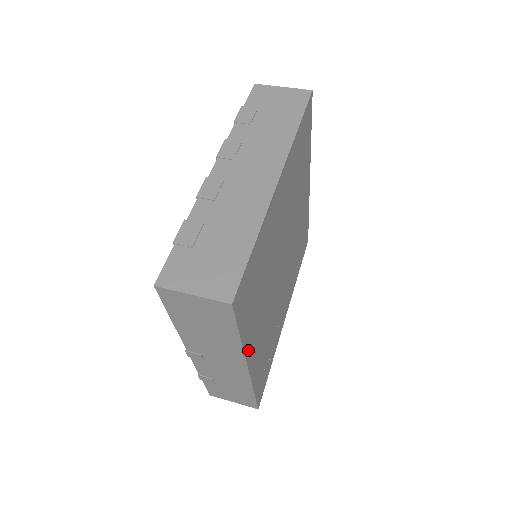
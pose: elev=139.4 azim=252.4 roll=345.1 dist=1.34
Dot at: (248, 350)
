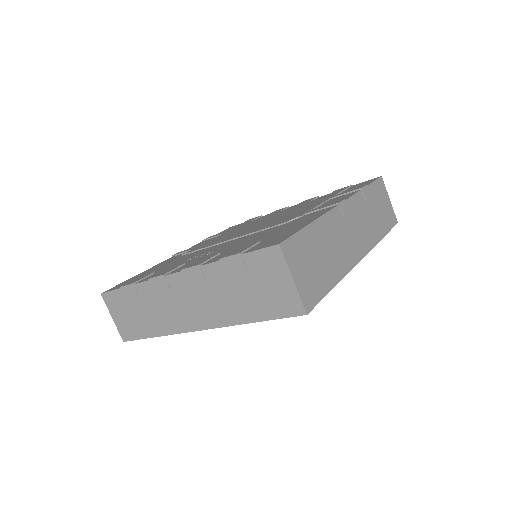
Dot at: occluded
